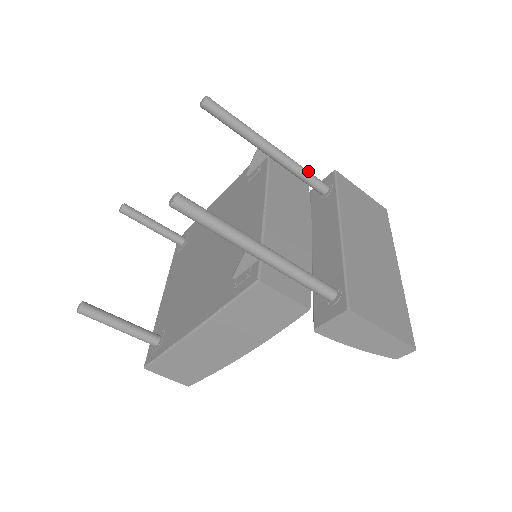
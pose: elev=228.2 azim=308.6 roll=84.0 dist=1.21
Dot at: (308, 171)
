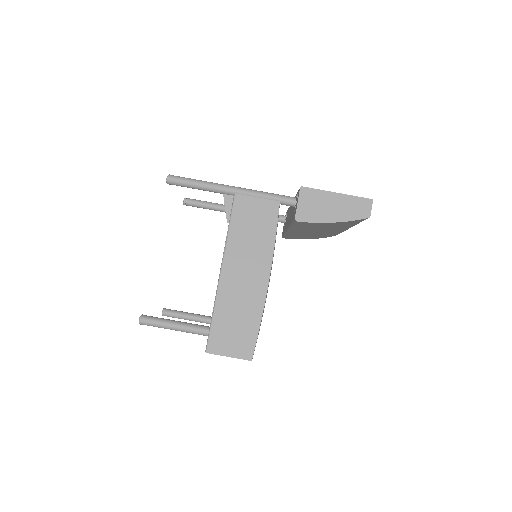
Dot at: occluded
